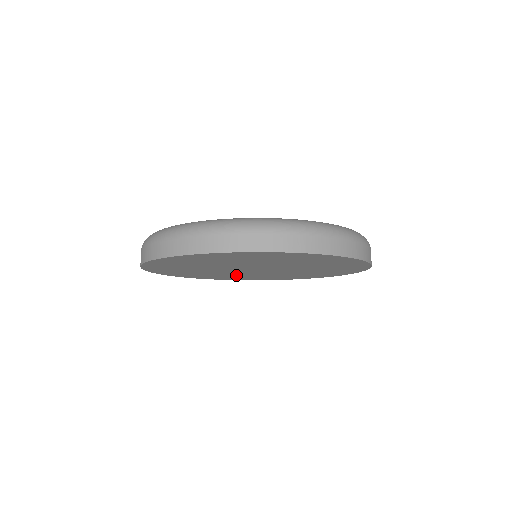
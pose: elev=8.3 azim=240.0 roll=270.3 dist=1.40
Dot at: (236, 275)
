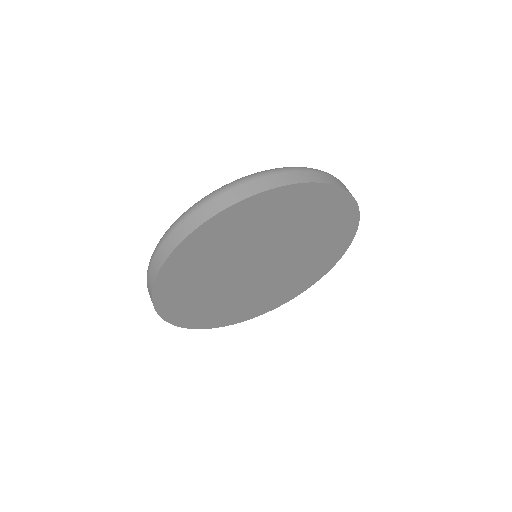
Dot at: (237, 300)
